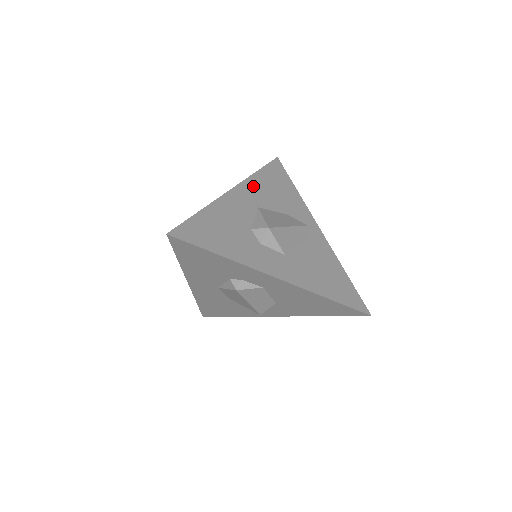
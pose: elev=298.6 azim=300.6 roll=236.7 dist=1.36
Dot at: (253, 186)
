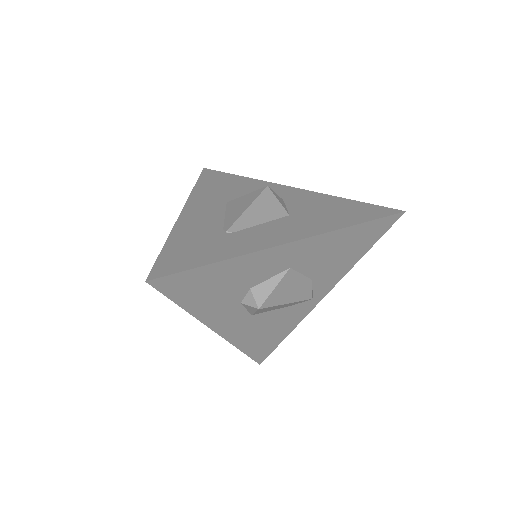
Dot at: (320, 243)
